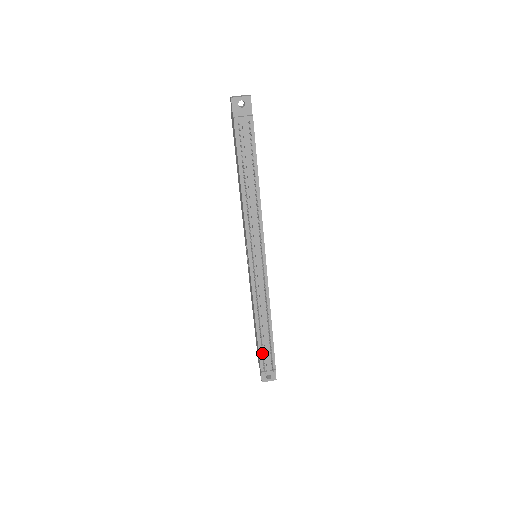
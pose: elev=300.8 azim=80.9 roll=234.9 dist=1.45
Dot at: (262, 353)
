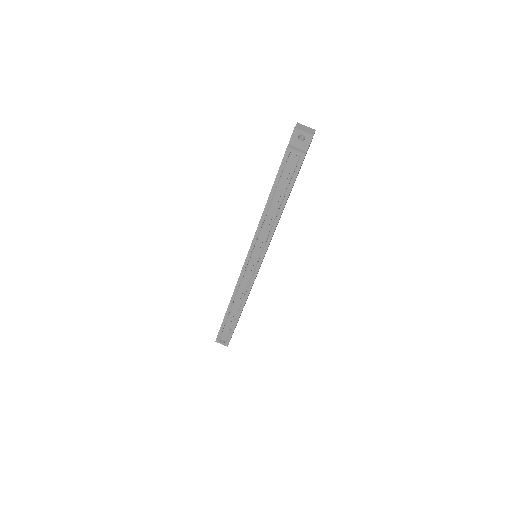
Dot at: (224, 325)
